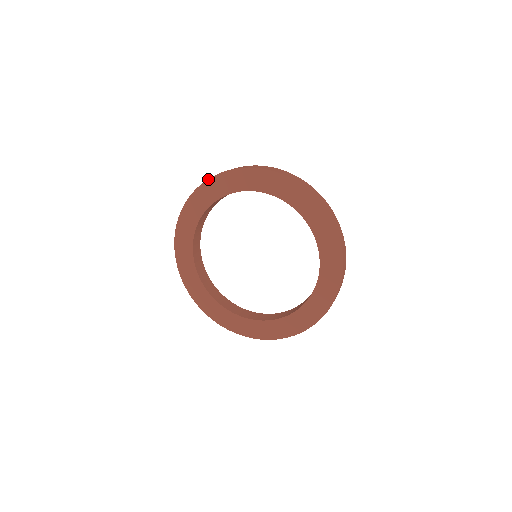
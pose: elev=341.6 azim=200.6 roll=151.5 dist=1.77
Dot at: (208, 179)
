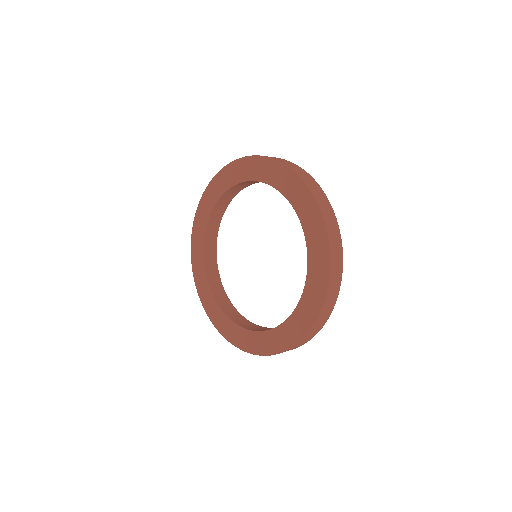
Dot at: (229, 163)
